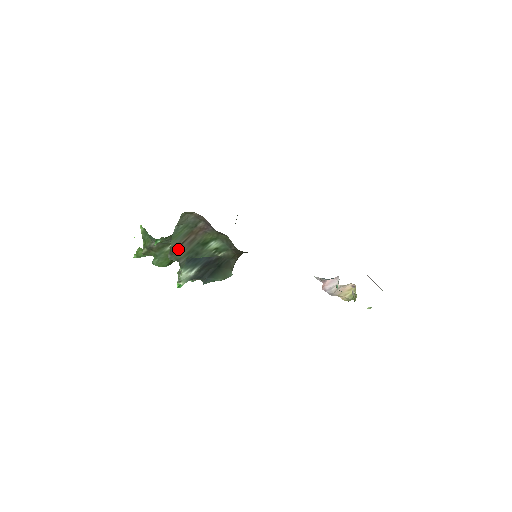
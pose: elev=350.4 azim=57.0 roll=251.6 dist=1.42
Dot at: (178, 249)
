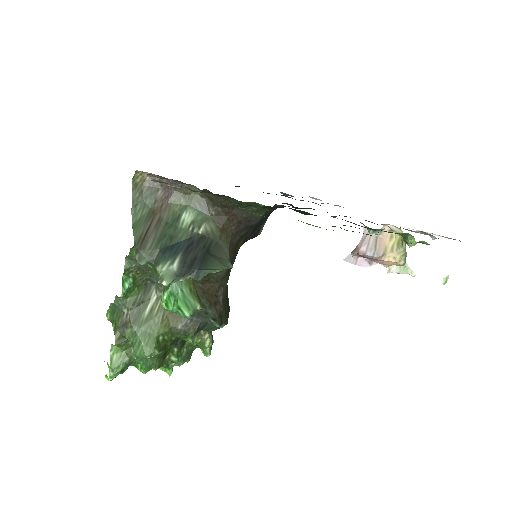
Dot at: (145, 241)
